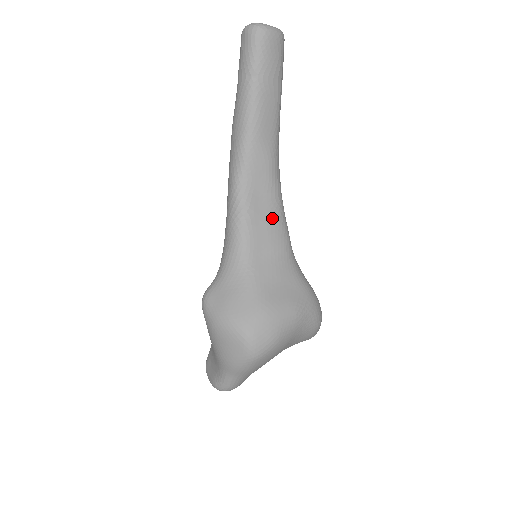
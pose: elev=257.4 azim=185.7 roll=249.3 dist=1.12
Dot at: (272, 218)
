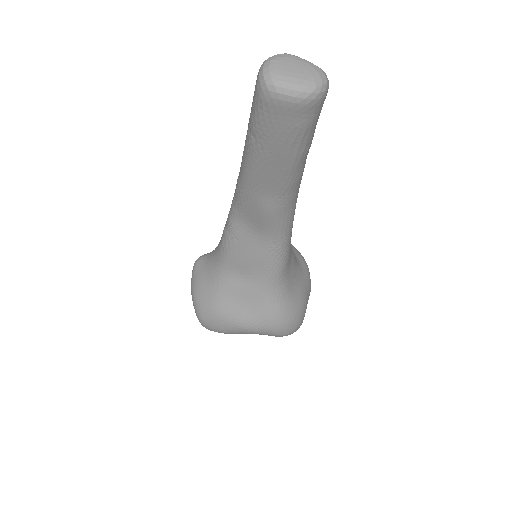
Dot at: (259, 254)
